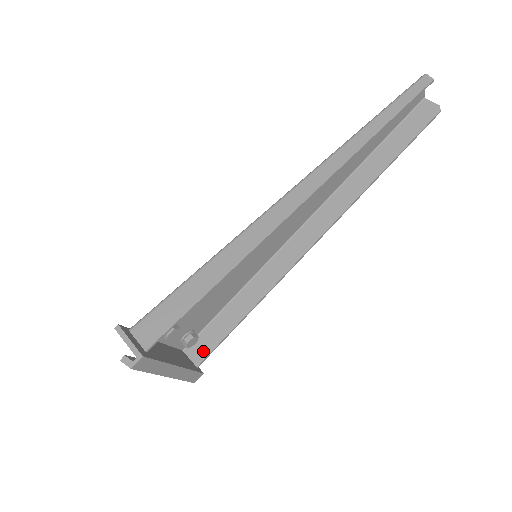
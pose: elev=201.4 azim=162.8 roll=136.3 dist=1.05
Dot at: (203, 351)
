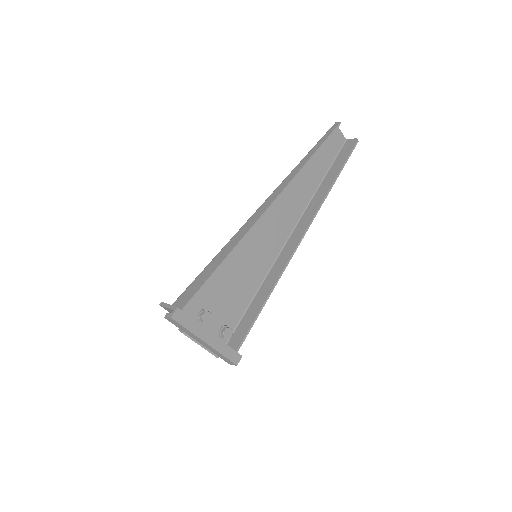
Dot at: (238, 340)
